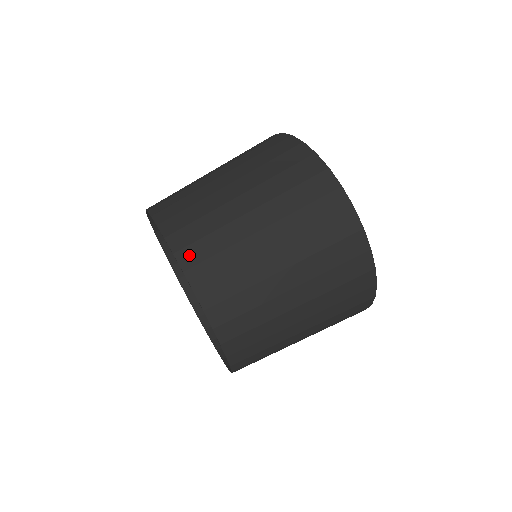
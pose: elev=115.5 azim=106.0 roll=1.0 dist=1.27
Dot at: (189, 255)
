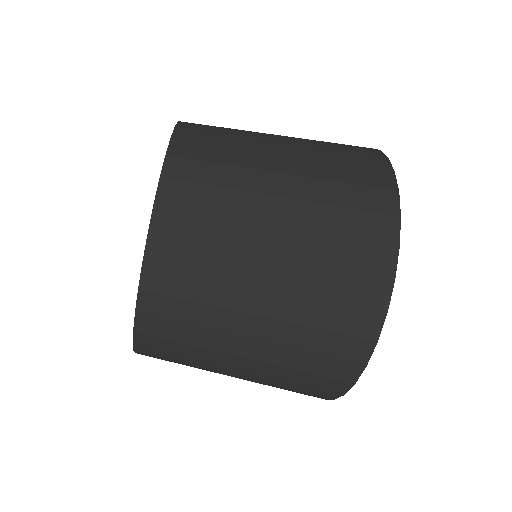
Dot at: (164, 249)
